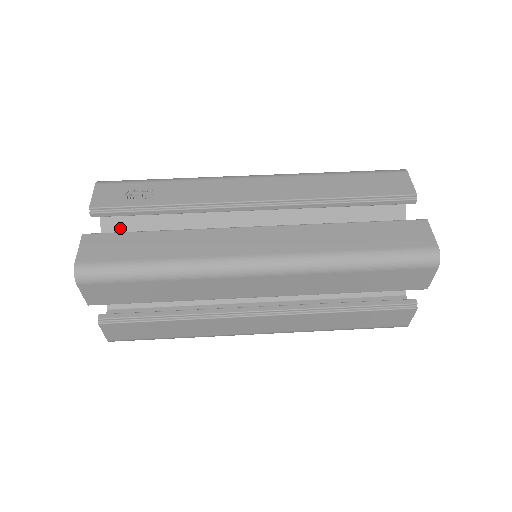
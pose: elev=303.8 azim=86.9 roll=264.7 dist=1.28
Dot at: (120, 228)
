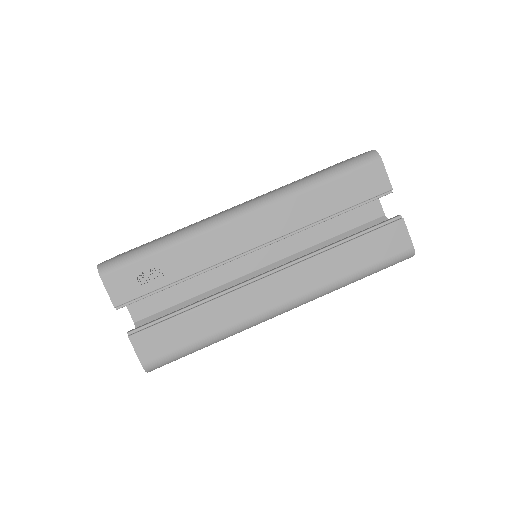
Dot at: occluded
